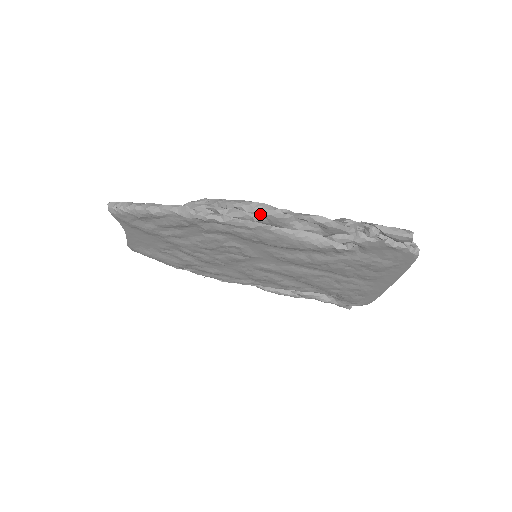
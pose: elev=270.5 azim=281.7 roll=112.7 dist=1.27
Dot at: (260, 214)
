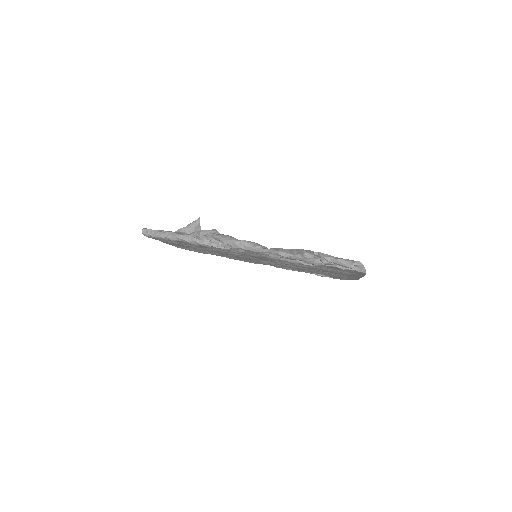
Dot at: (242, 249)
